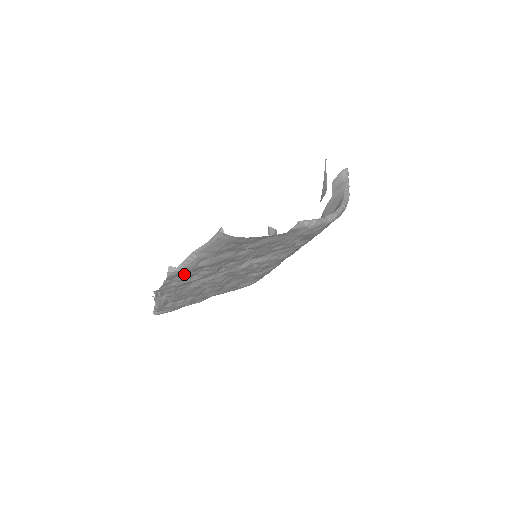
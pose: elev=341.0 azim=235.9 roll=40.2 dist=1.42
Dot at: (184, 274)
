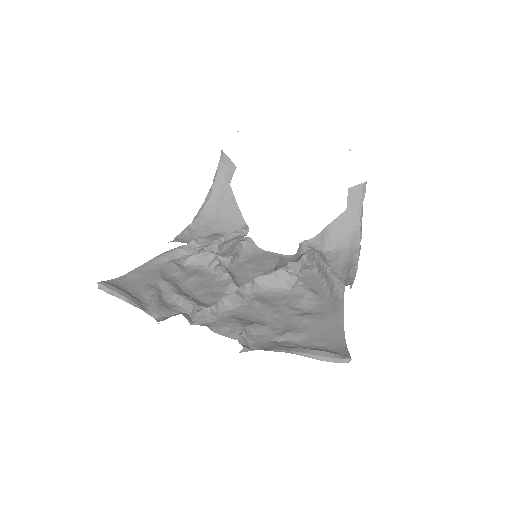
Dot at: occluded
